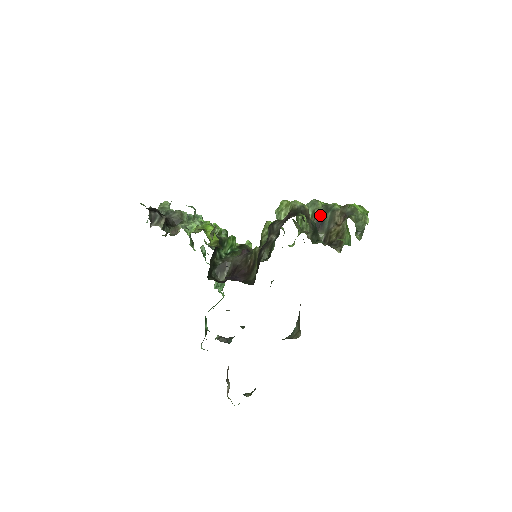
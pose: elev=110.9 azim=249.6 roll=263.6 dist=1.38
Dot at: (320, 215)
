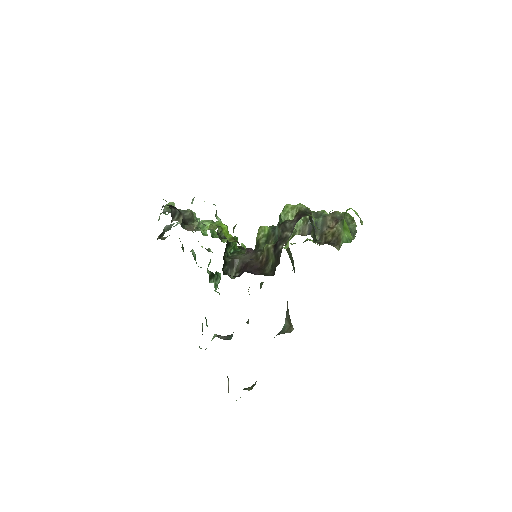
Dot at: occluded
